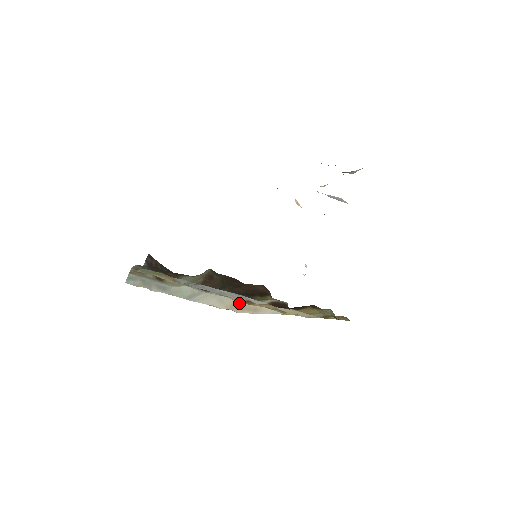
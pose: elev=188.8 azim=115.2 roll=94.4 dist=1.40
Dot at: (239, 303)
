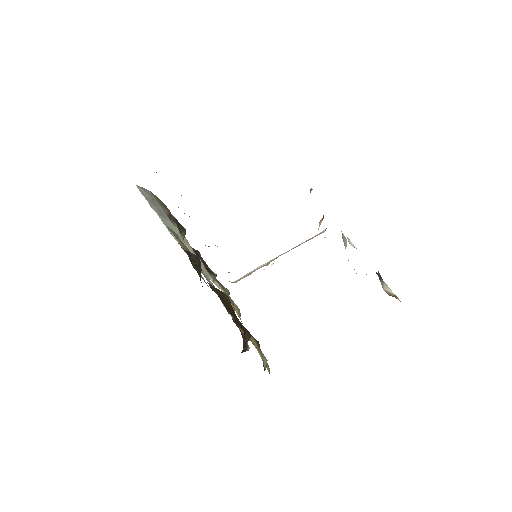
Dot at: occluded
